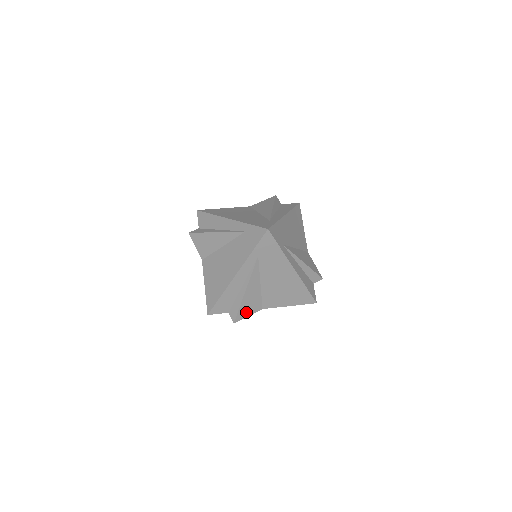
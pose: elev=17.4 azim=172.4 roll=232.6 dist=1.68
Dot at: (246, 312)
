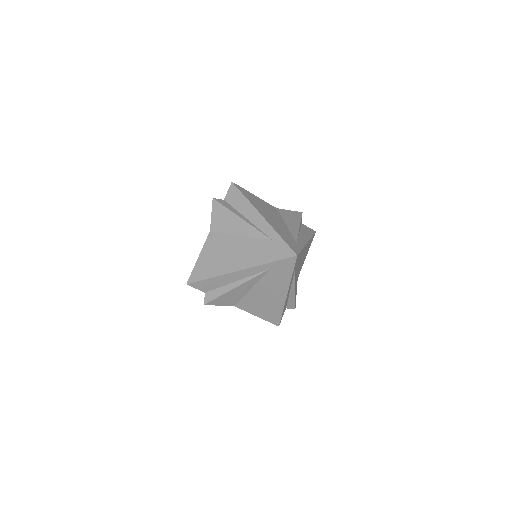
Dot at: occluded
